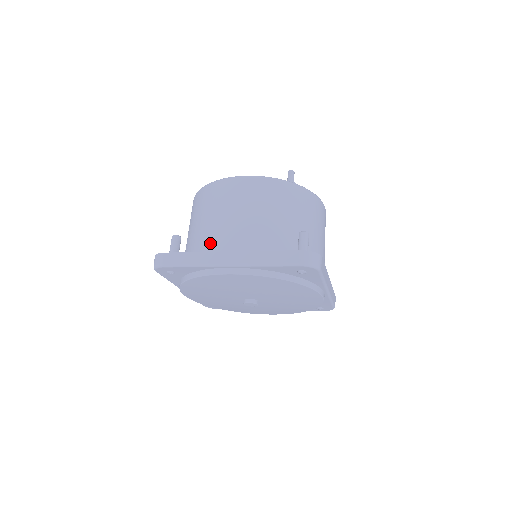
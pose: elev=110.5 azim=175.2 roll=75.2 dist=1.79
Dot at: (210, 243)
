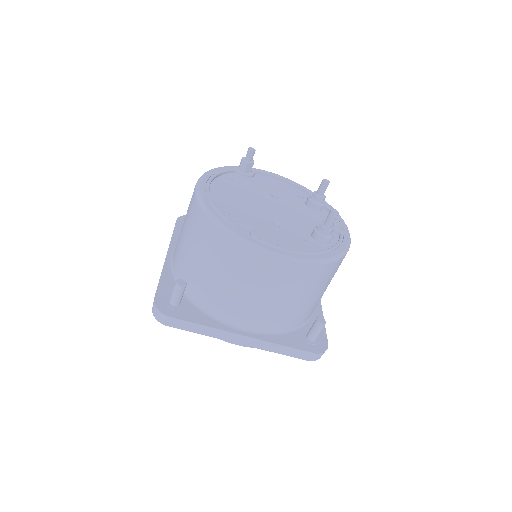
Dot at: (222, 310)
